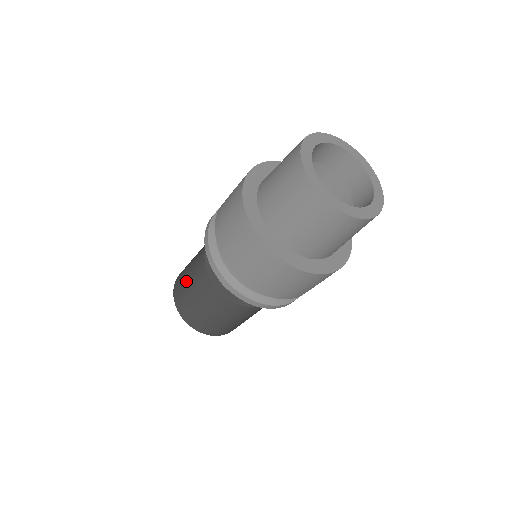
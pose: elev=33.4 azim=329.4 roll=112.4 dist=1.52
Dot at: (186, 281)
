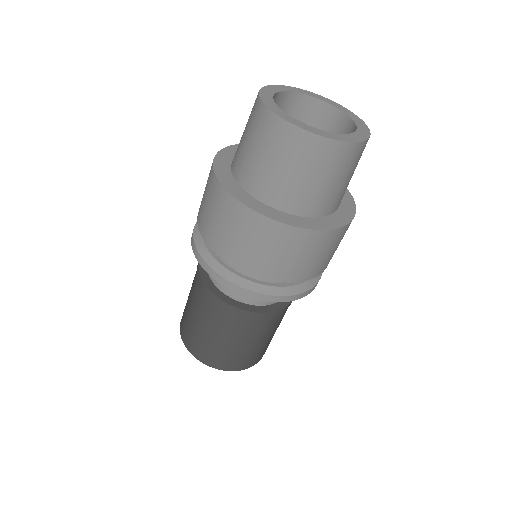
Dot at: occluded
